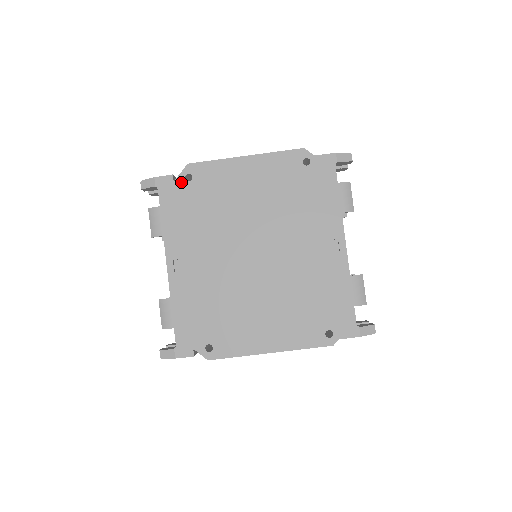
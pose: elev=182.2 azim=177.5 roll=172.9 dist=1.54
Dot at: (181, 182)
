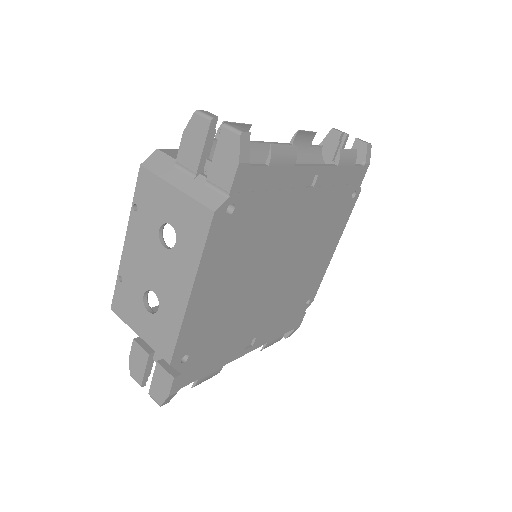
Dot at: (186, 366)
